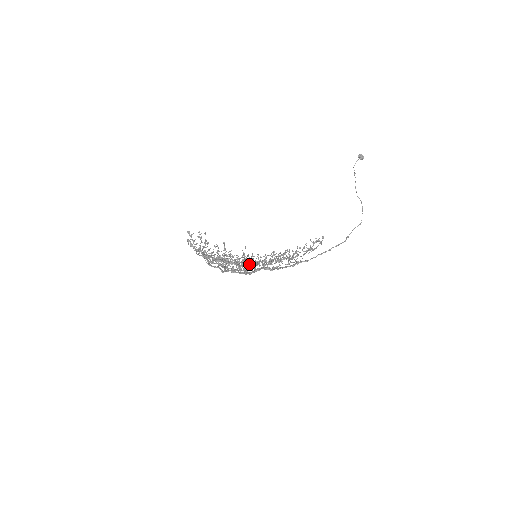
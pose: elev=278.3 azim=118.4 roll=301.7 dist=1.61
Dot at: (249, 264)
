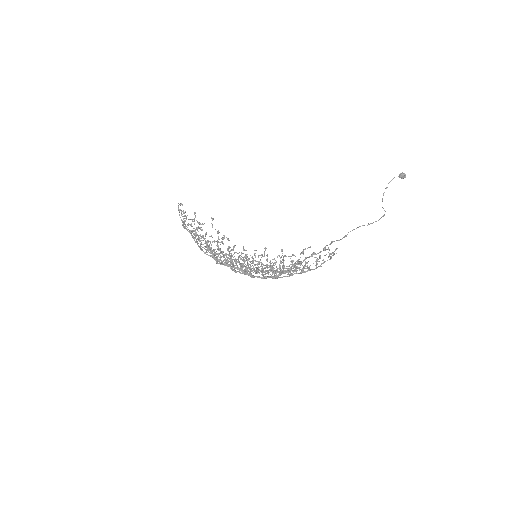
Dot at: (258, 271)
